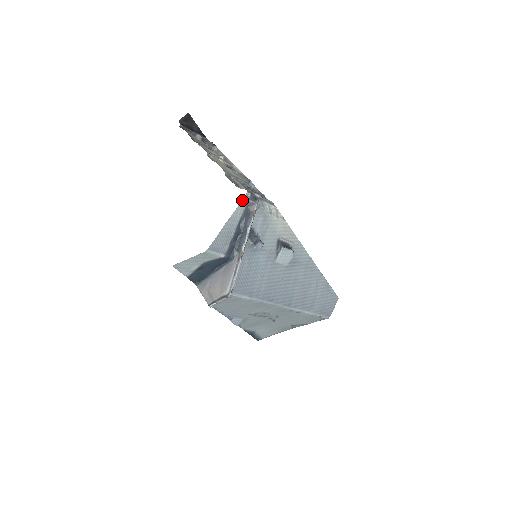
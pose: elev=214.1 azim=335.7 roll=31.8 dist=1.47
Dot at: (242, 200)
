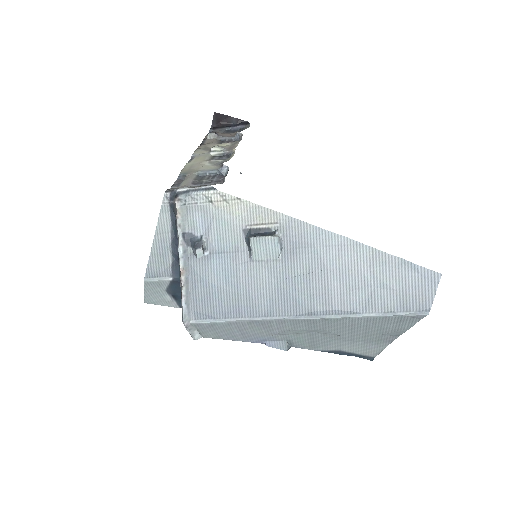
Dot at: (161, 206)
